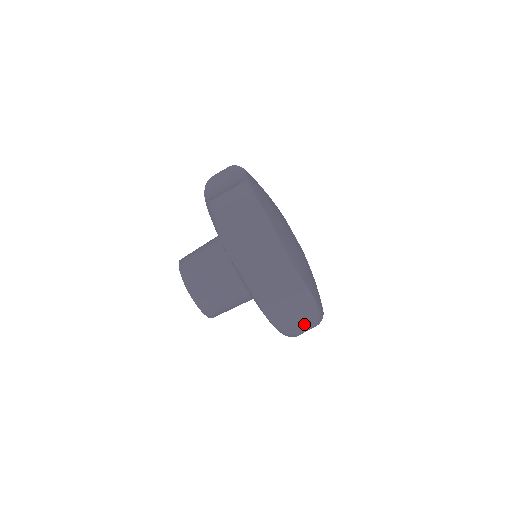
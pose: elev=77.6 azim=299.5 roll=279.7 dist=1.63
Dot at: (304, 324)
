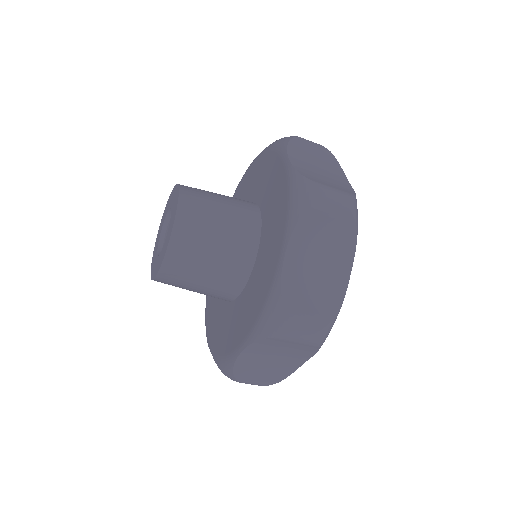
Dot at: (260, 380)
